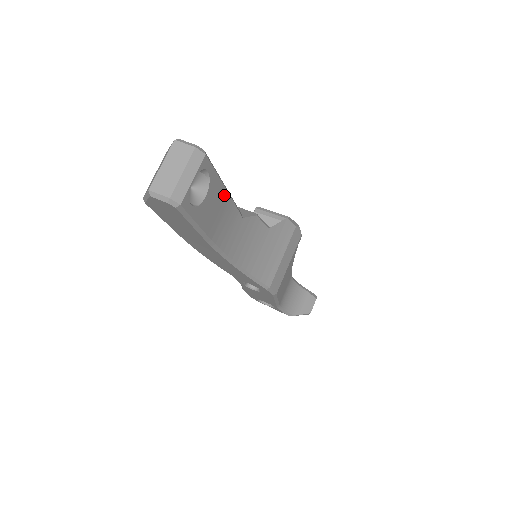
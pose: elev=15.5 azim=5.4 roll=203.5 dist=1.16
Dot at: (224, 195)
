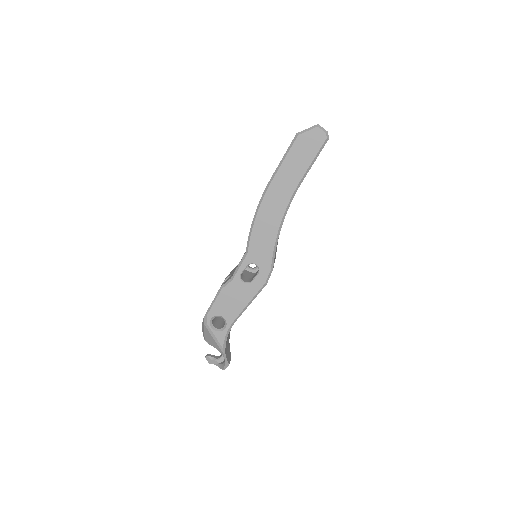
Dot at: occluded
